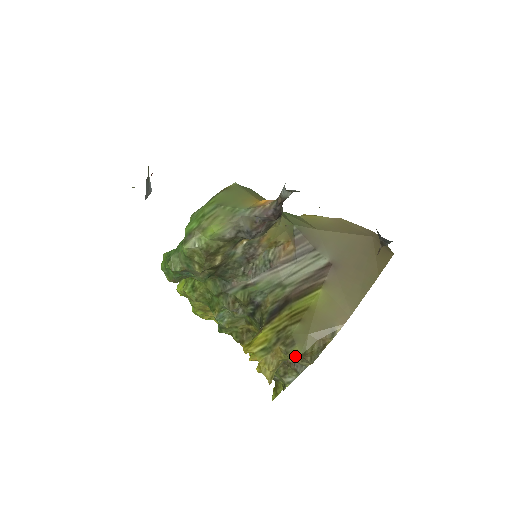
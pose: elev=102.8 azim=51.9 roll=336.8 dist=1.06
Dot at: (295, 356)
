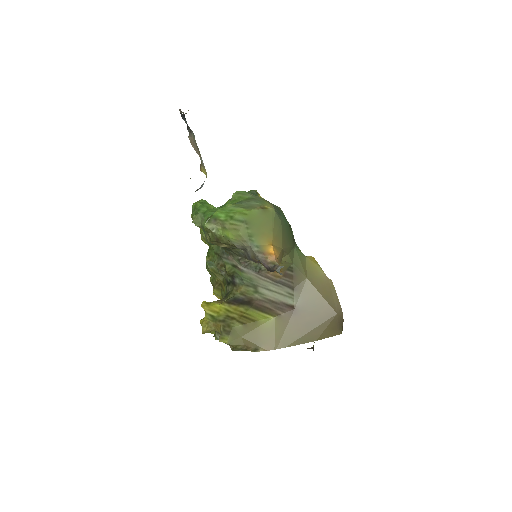
Dot at: (223, 341)
